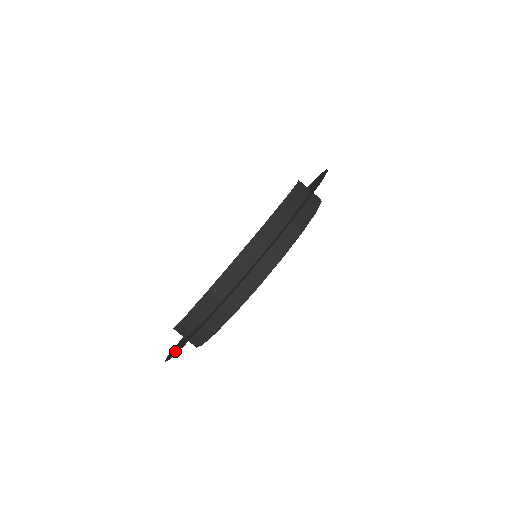
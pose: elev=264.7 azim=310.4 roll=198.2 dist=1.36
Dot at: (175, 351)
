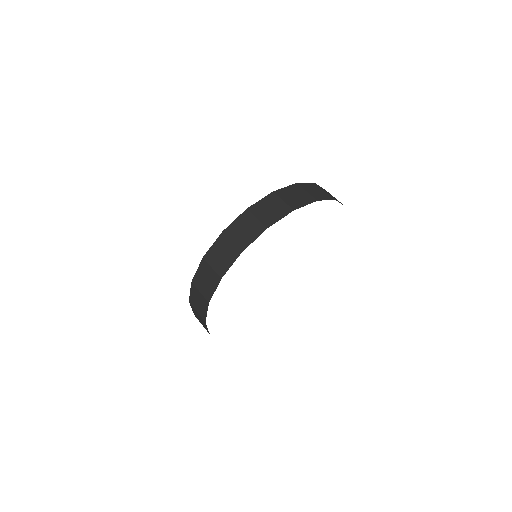
Dot at: occluded
